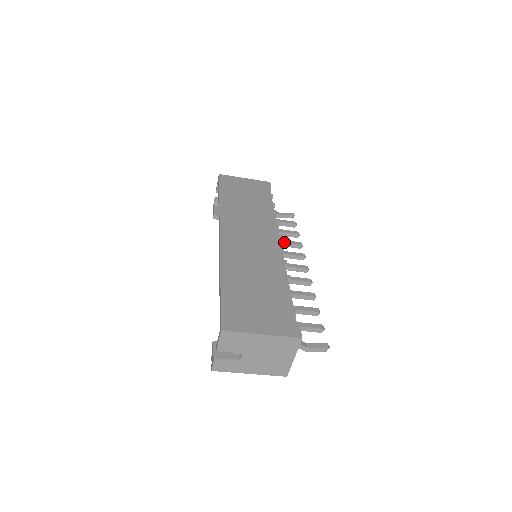
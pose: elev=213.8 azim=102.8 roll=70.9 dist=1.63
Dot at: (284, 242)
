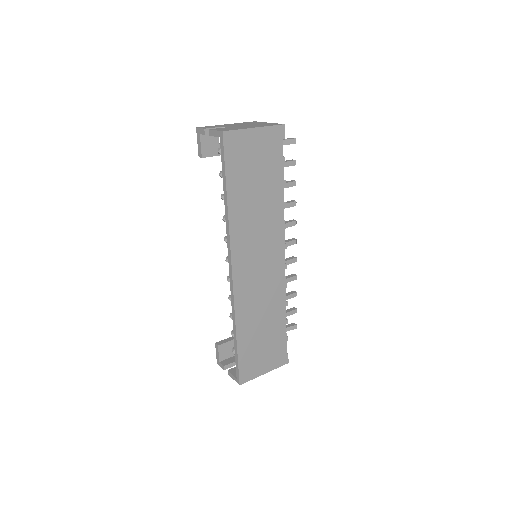
Dot at: occluded
